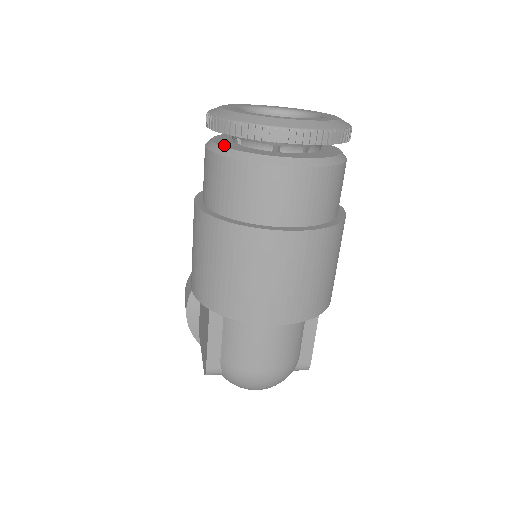
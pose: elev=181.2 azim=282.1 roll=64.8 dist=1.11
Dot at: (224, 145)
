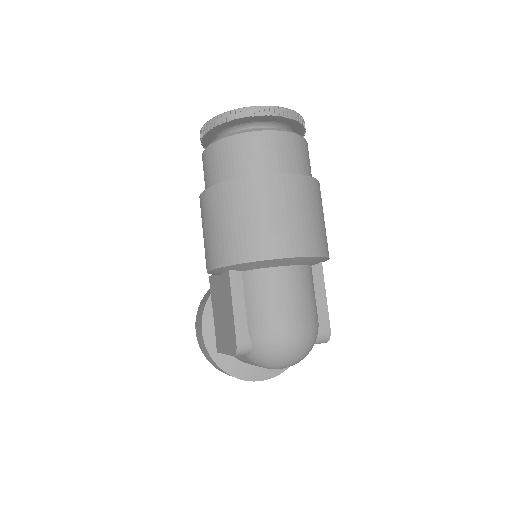
Dot at: occluded
